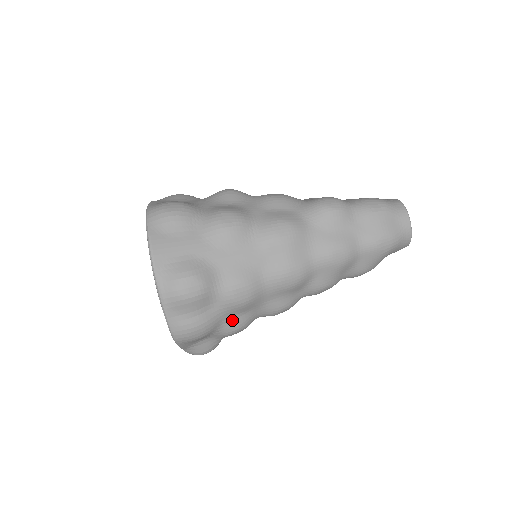
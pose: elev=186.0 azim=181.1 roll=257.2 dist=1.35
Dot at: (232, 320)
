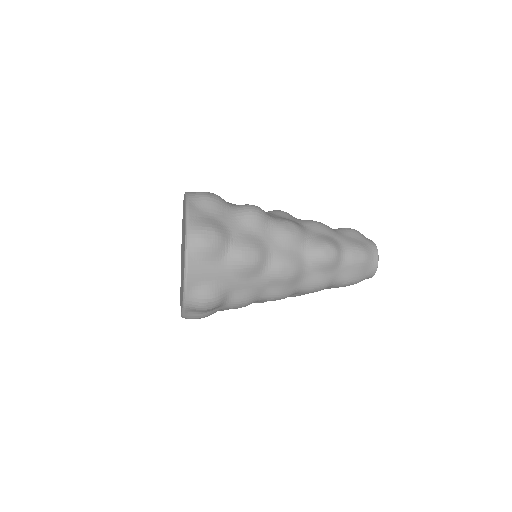
Dot at: occluded
